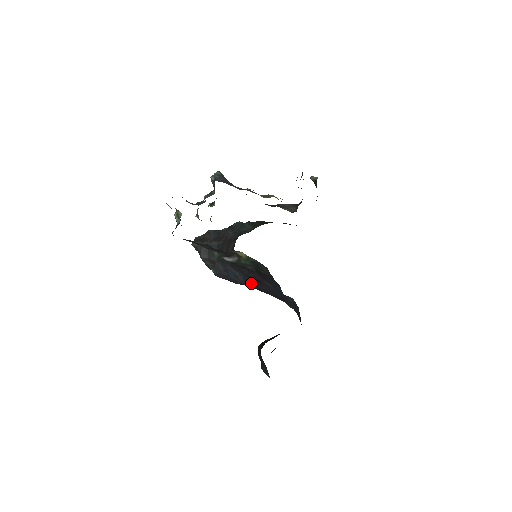
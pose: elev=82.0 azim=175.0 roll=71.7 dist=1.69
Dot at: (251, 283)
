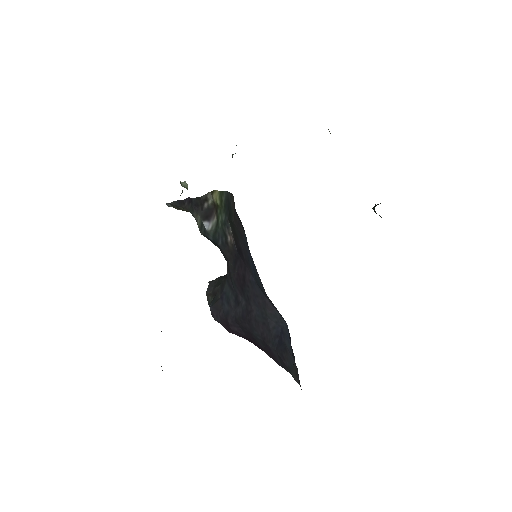
Dot at: (241, 305)
